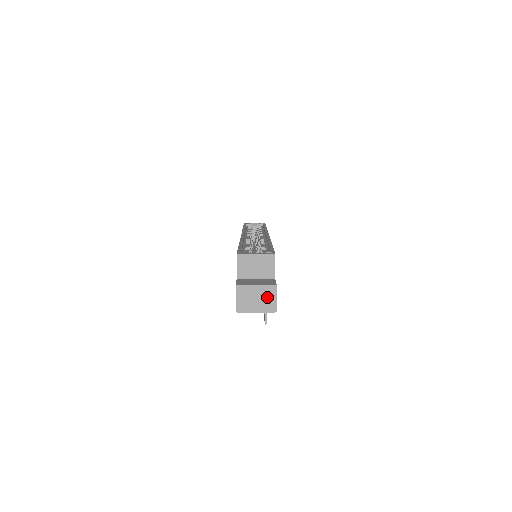
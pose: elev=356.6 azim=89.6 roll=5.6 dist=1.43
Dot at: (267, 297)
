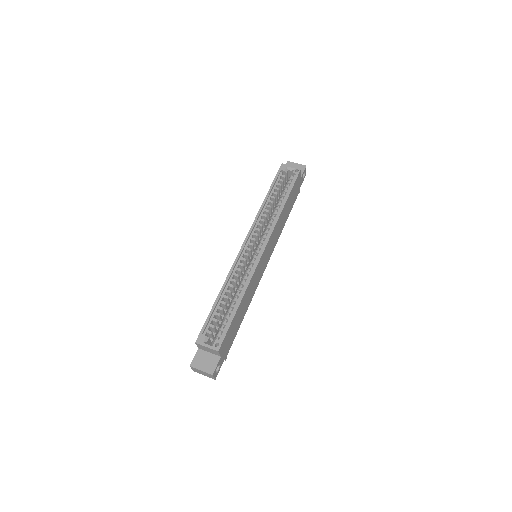
Dot at: (208, 375)
